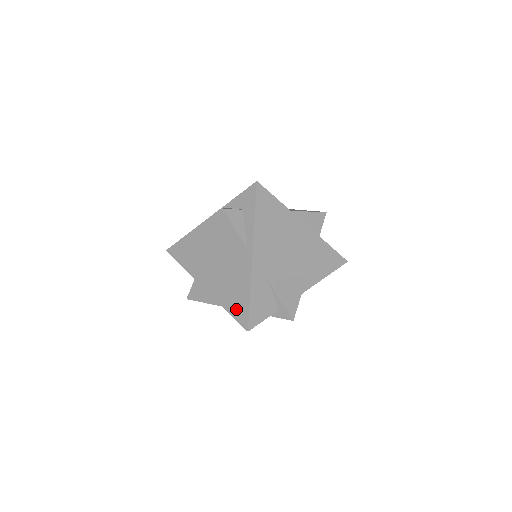
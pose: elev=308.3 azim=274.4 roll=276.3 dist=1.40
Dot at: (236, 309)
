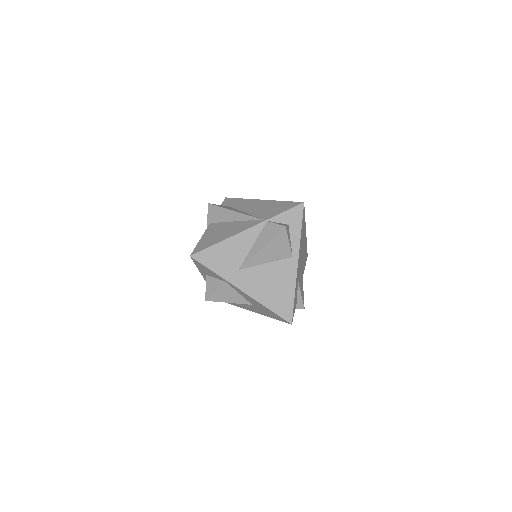
Dot at: (280, 307)
